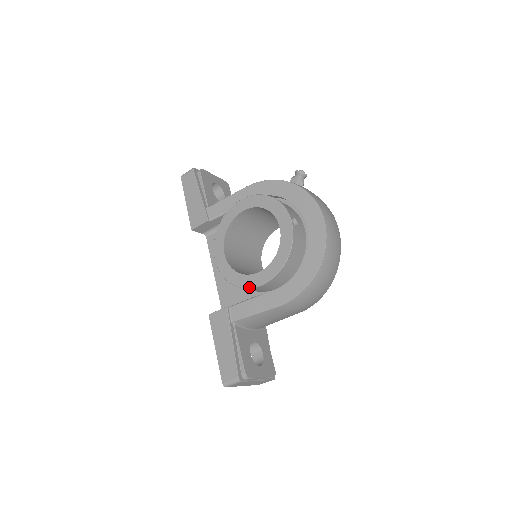
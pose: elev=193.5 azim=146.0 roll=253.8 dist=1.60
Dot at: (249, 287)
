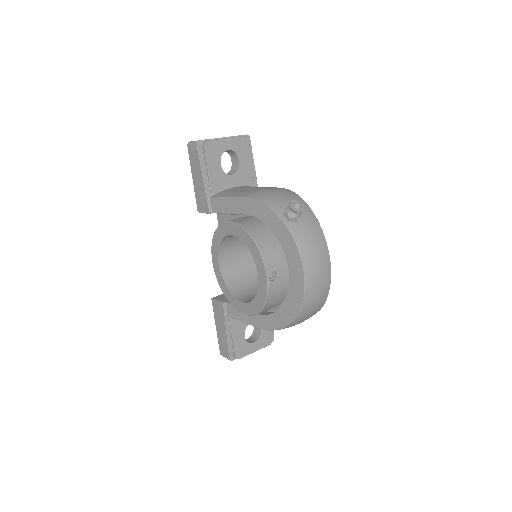
Dot at: (235, 308)
